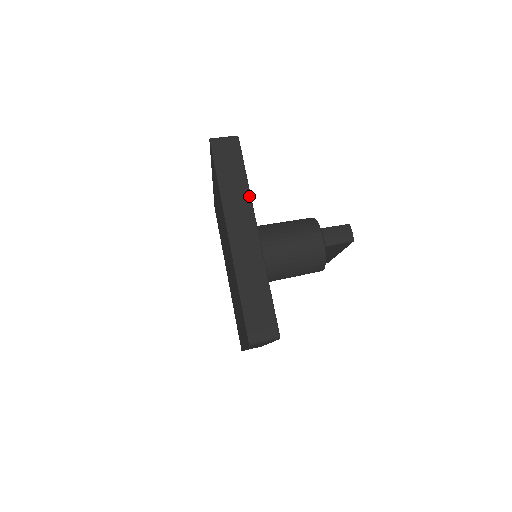
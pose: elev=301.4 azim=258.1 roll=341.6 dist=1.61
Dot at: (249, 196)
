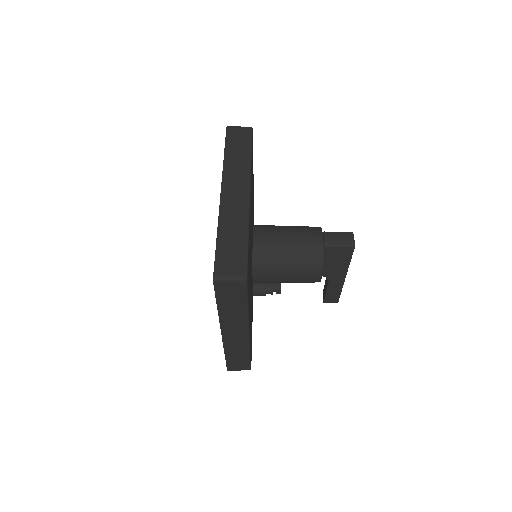
Dot at: (249, 167)
